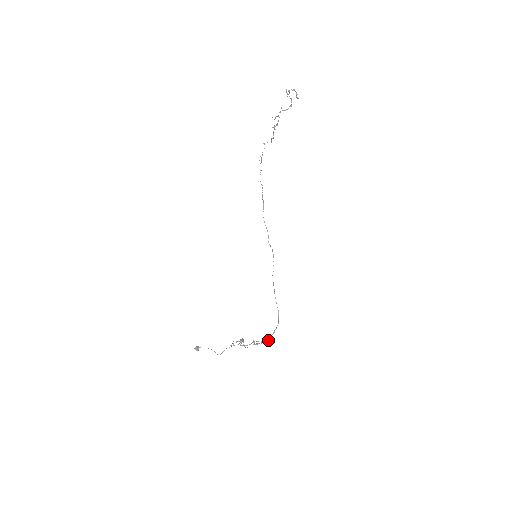
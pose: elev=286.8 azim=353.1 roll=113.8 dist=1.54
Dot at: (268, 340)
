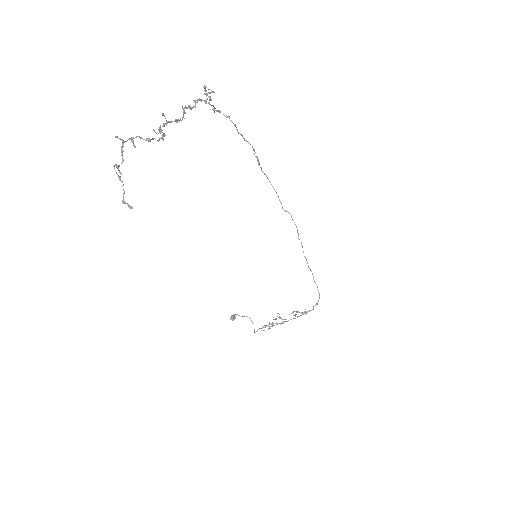
Dot at: (311, 310)
